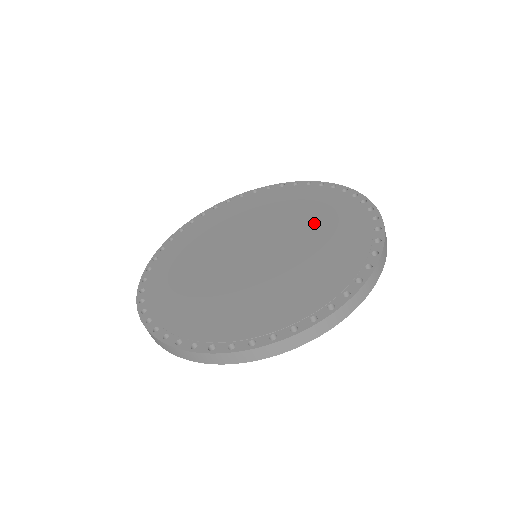
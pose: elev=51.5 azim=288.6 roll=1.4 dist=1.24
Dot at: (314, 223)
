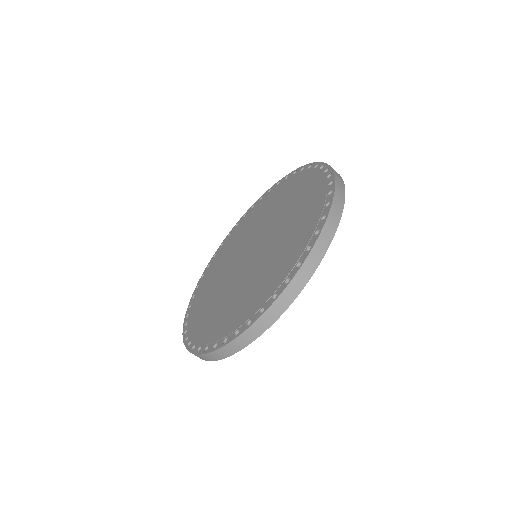
Dot at: (289, 206)
